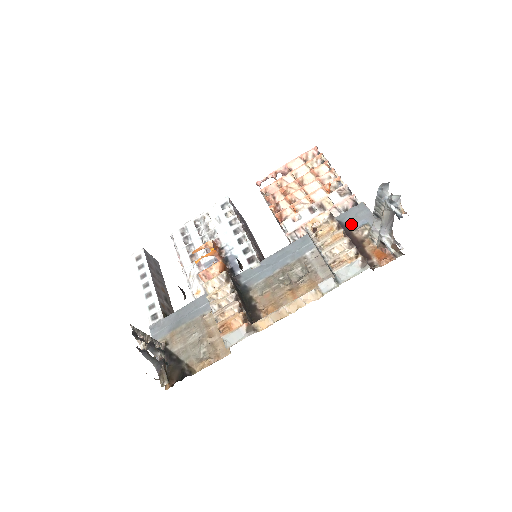
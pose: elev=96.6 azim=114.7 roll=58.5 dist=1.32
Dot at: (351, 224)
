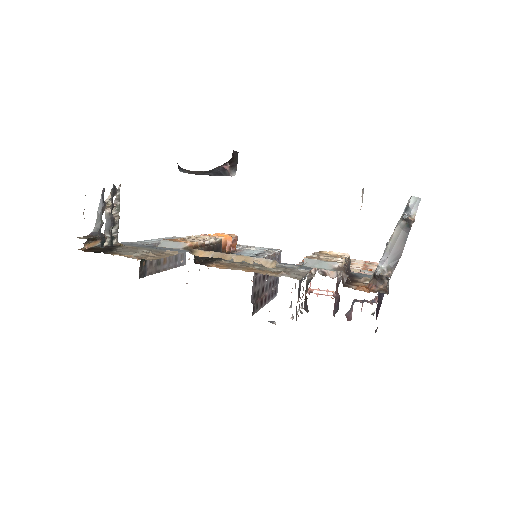
Dot at: (360, 276)
